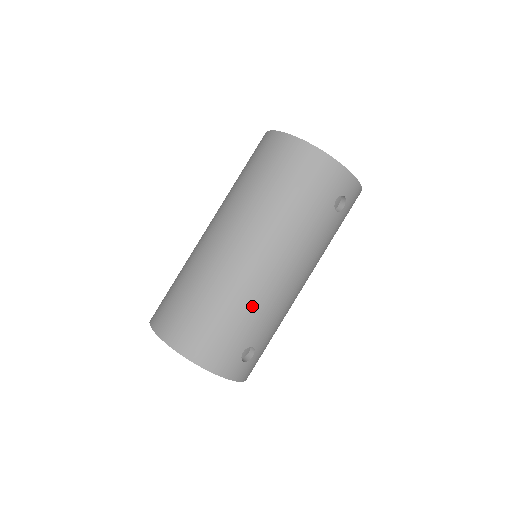
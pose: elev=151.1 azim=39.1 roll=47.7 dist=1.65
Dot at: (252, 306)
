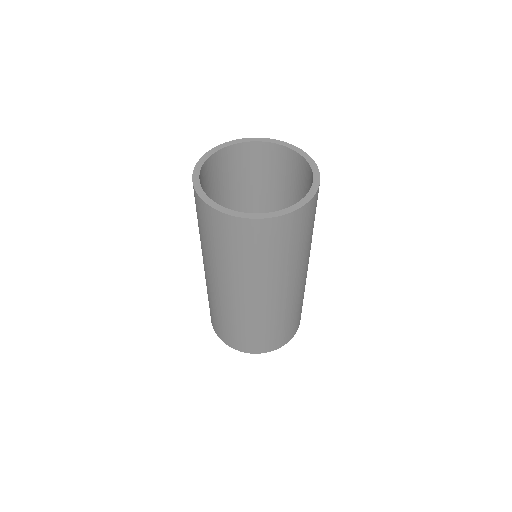
Dot at: (302, 297)
